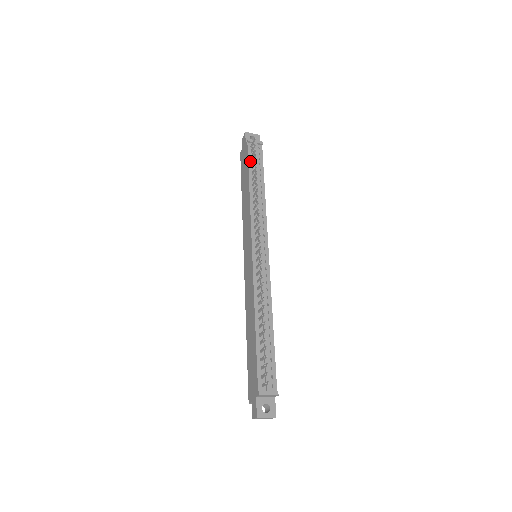
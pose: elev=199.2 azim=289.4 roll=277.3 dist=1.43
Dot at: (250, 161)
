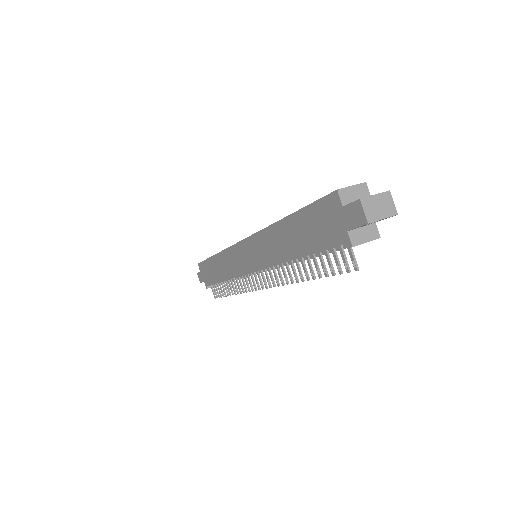
Dot at: (325, 251)
